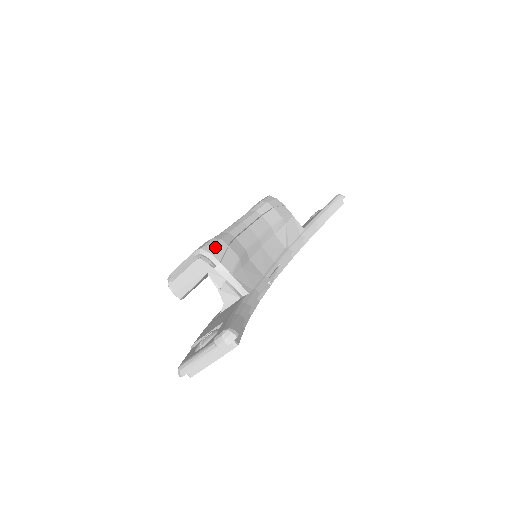
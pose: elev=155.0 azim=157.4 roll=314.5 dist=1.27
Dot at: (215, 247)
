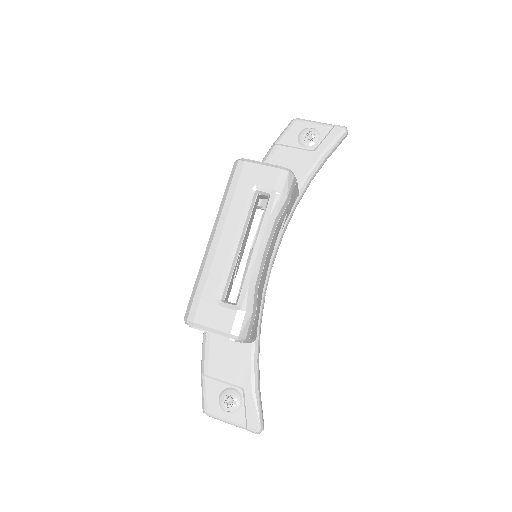
Dot at: (249, 328)
